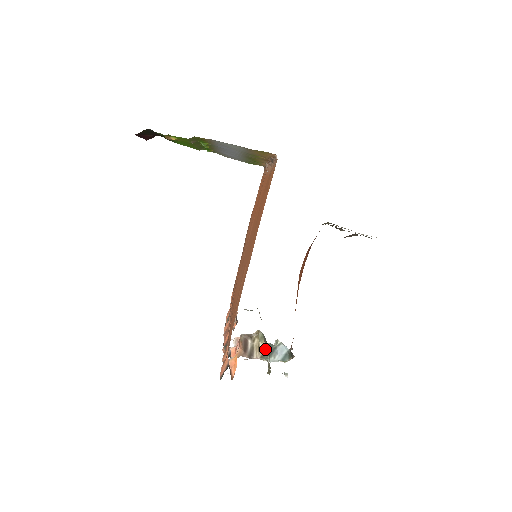
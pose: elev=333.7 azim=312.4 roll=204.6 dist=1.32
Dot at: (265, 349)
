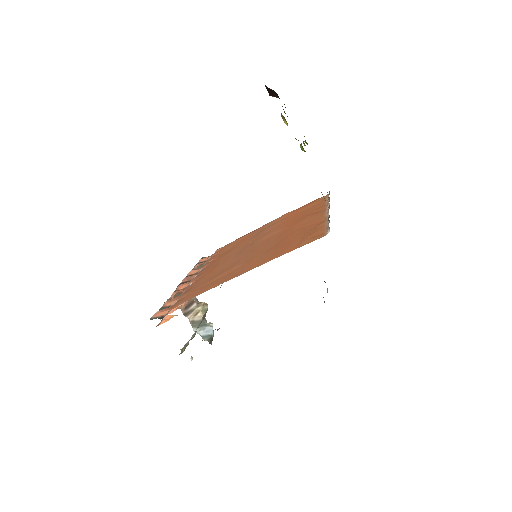
Dot at: (199, 319)
